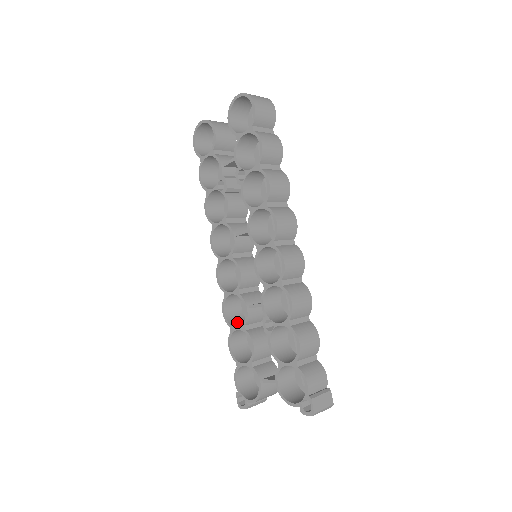
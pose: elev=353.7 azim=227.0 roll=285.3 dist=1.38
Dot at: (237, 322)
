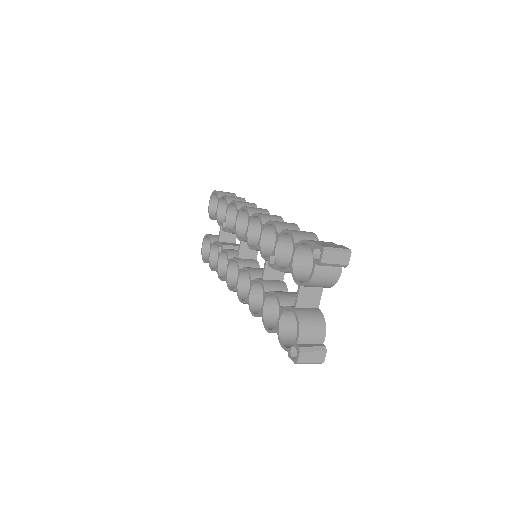
Dot at: occluded
